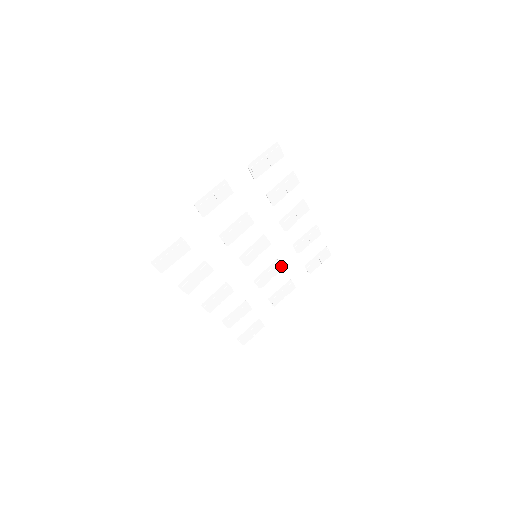
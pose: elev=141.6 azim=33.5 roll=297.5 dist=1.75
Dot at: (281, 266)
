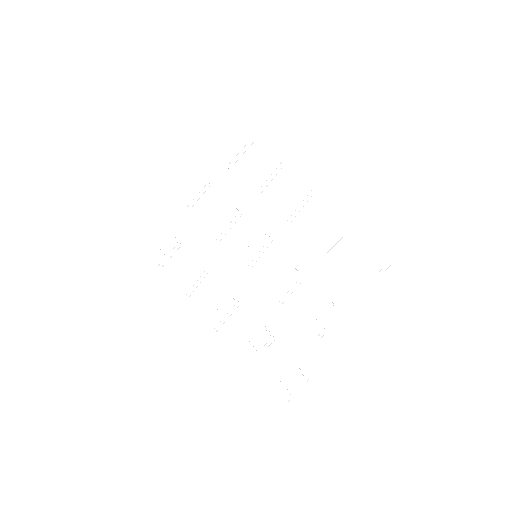
Dot at: (298, 272)
